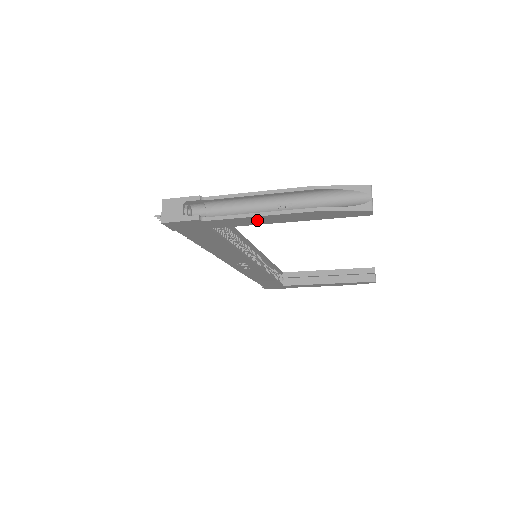
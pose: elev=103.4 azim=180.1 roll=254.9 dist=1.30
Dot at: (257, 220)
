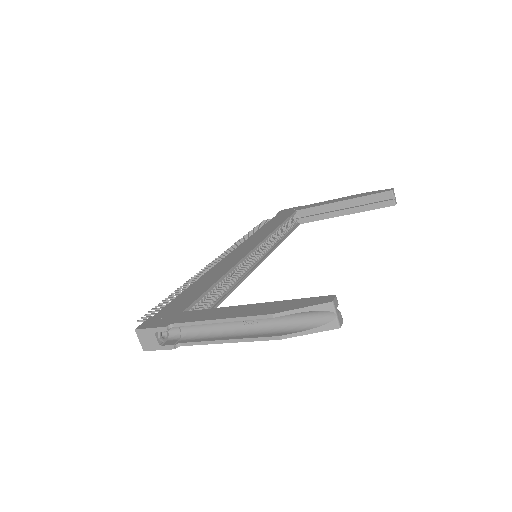
Dot at: (229, 336)
